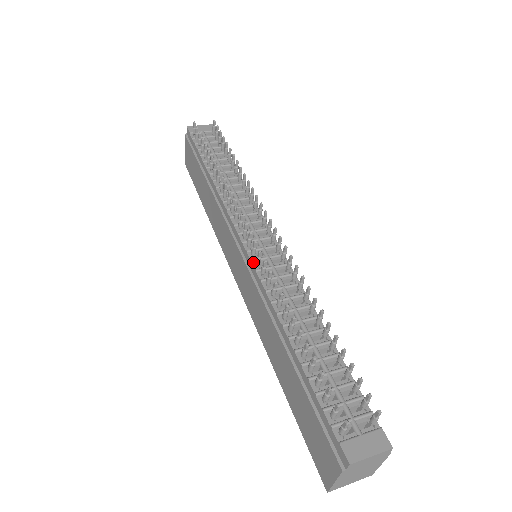
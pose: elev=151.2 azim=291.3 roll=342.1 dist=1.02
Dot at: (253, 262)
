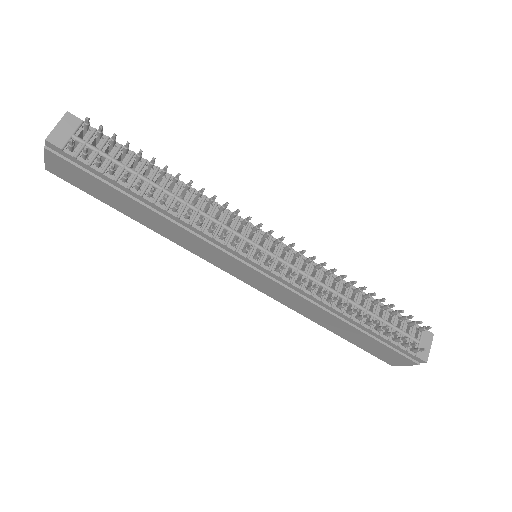
Dot at: (282, 277)
